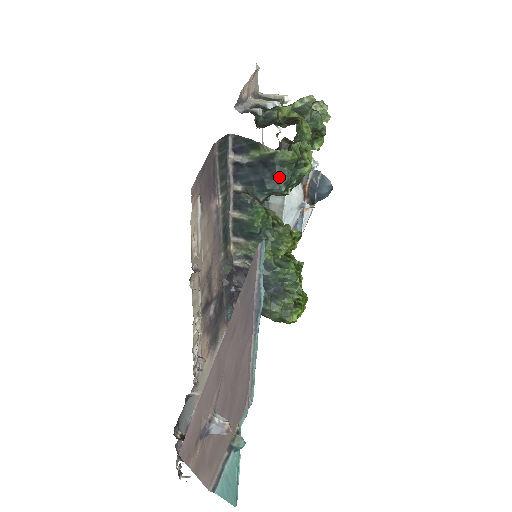
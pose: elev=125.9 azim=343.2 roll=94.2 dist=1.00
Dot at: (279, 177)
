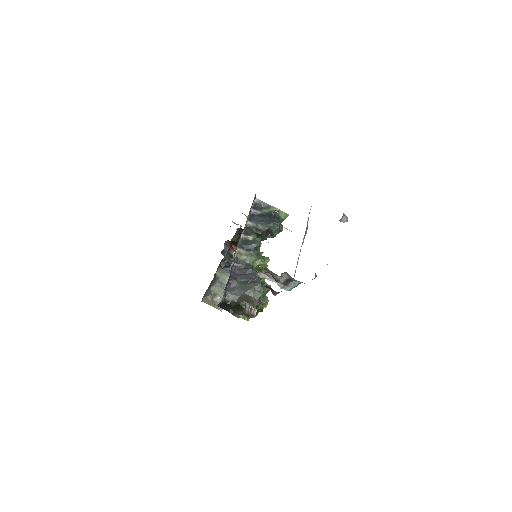
Dot at: (278, 221)
